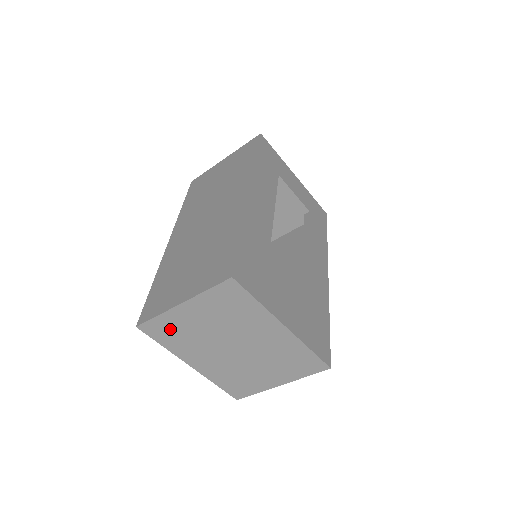
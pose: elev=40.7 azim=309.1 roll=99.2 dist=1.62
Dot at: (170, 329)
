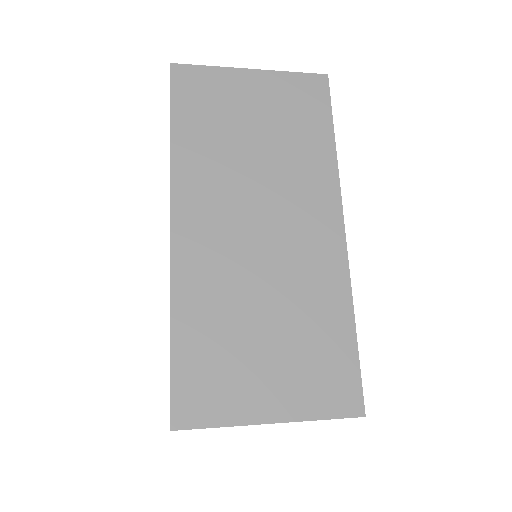
Dot at: occluded
